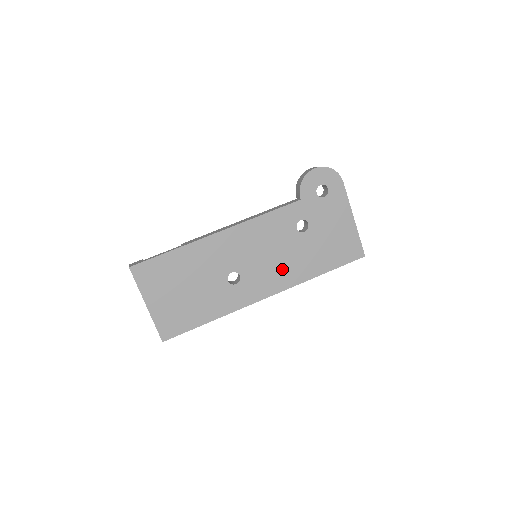
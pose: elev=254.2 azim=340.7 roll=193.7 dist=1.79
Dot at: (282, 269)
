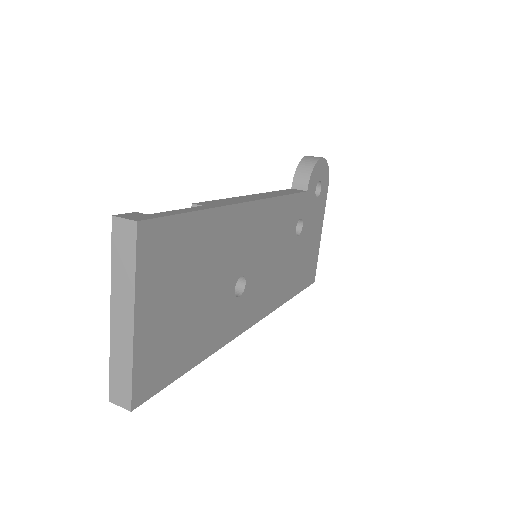
Dot at: (274, 283)
